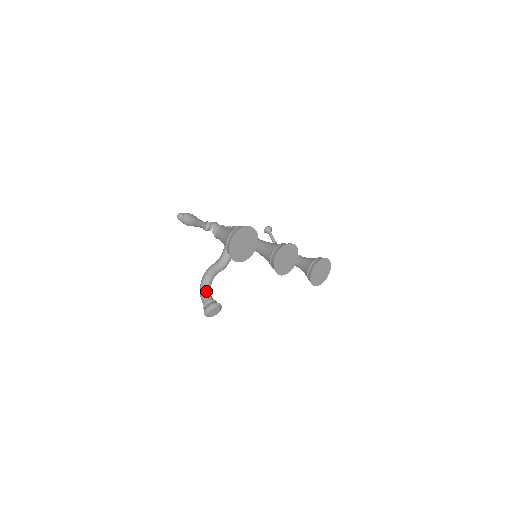
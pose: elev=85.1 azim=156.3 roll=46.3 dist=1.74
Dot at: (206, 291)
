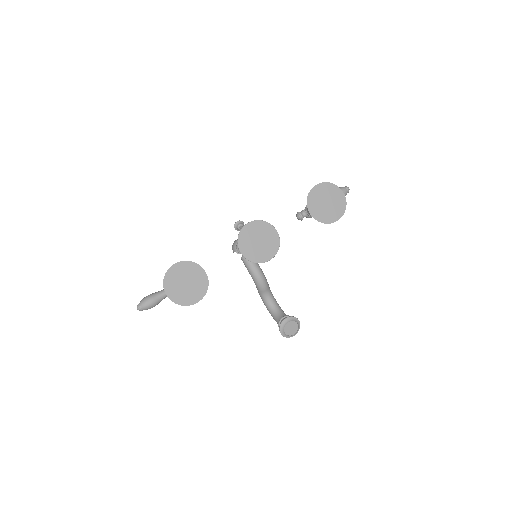
Dot at: (274, 314)
